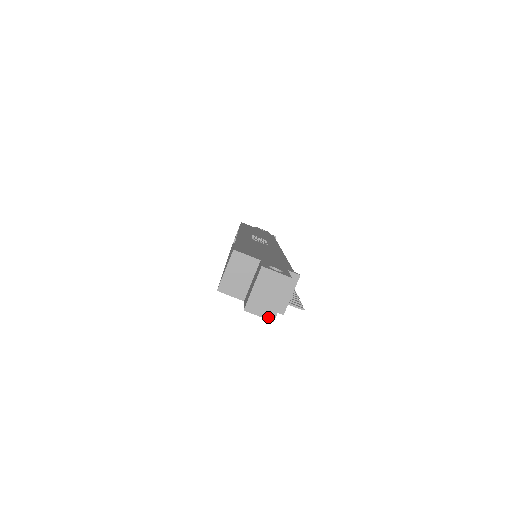
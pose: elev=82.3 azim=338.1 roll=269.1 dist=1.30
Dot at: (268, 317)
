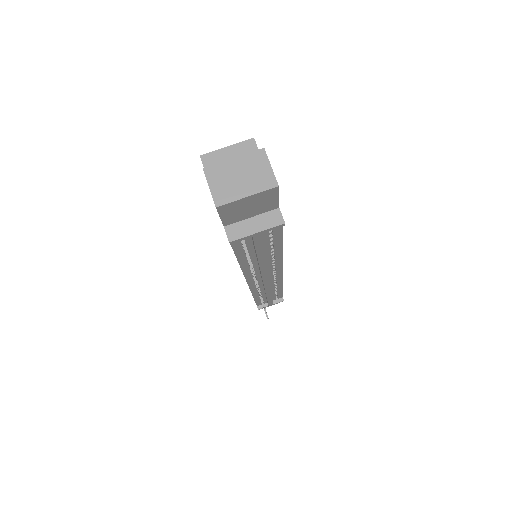
Dot at: (216, 197)
